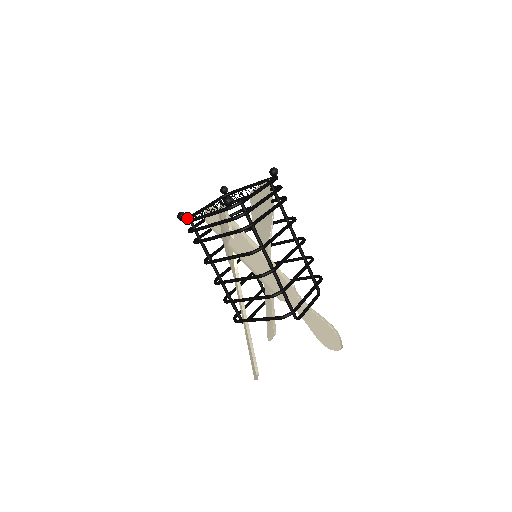
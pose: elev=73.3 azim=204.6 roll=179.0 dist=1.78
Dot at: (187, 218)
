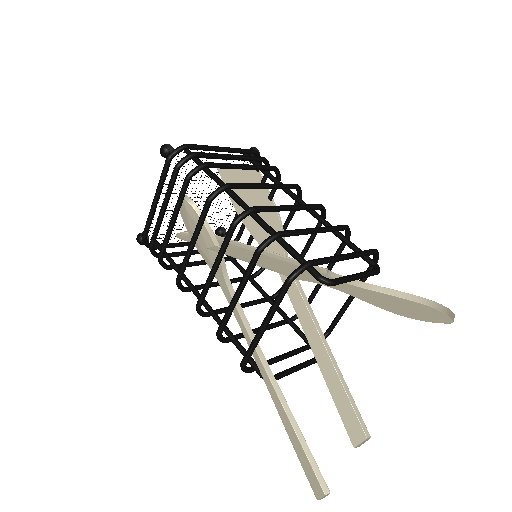
Dot at: occluded
